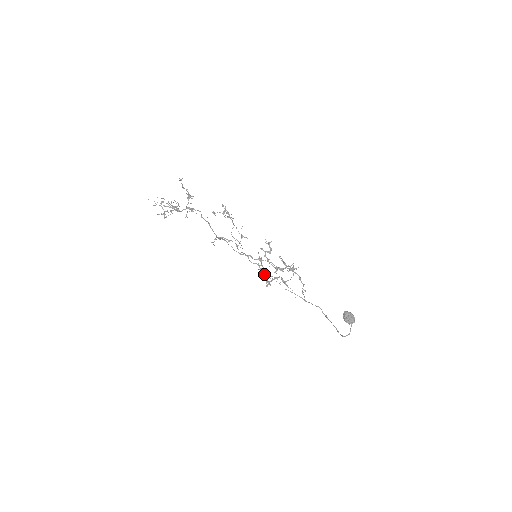
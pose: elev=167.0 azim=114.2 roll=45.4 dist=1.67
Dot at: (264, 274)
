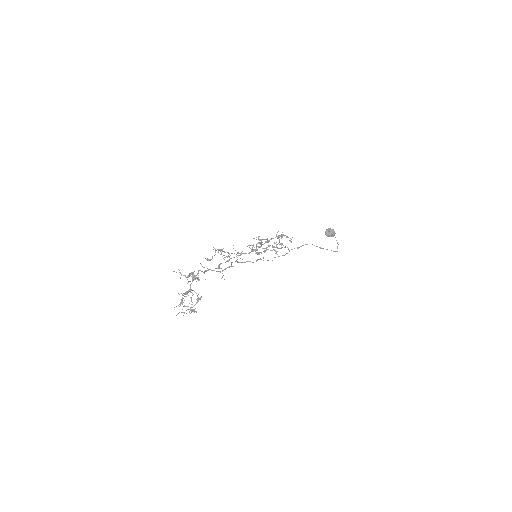
Dot at: occluded
